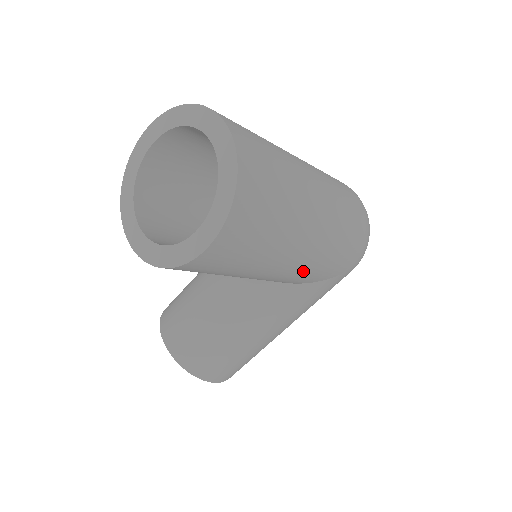
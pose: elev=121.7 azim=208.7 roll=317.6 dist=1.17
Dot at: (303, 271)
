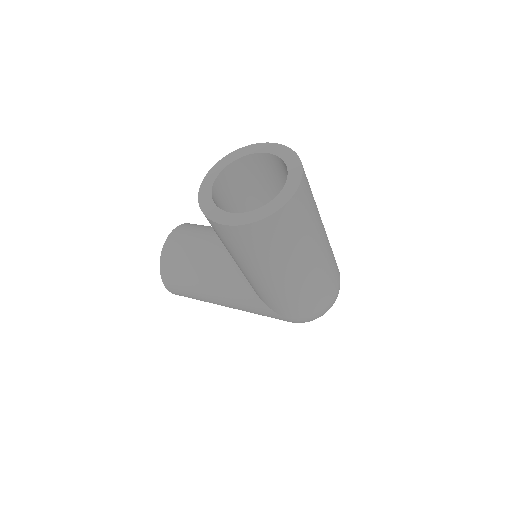
Dot at: (262, 289)
